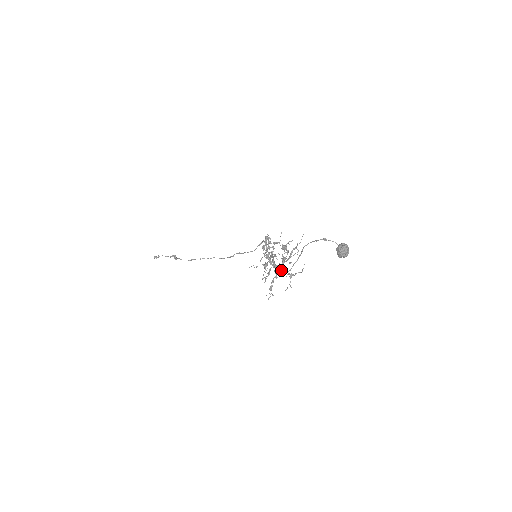
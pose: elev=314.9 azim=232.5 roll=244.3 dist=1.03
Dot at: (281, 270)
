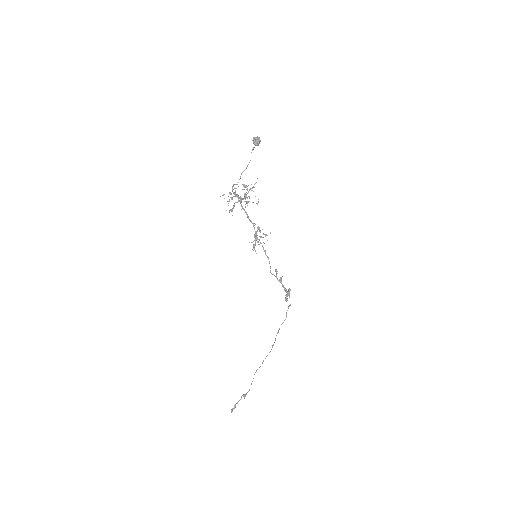
Dot at: (241, 198)
